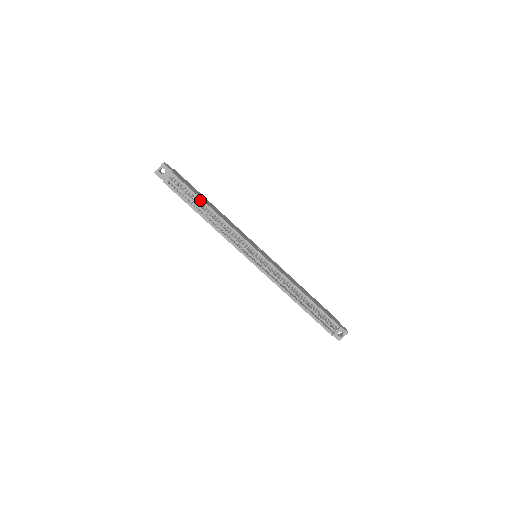
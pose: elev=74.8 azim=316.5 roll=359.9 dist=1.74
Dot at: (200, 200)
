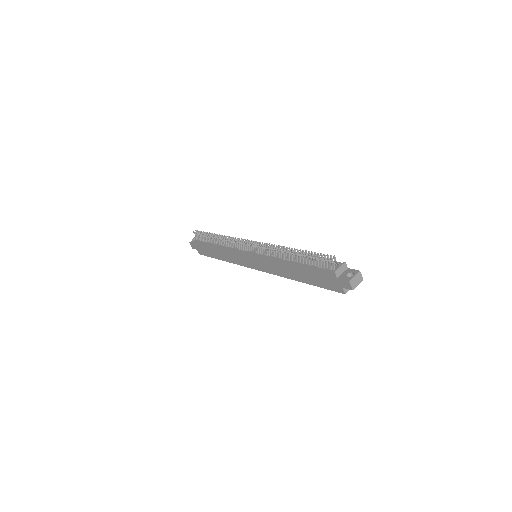
Dot at: occluded
